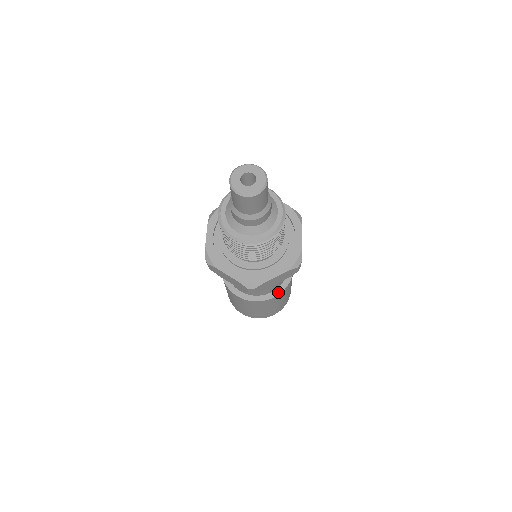
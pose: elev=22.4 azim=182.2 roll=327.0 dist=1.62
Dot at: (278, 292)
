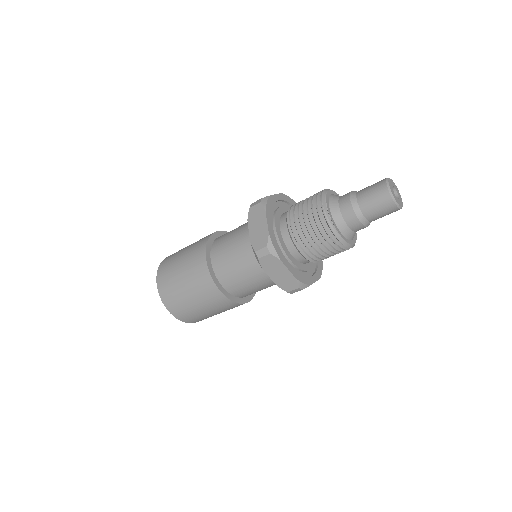
Dot at: (251, 297)
